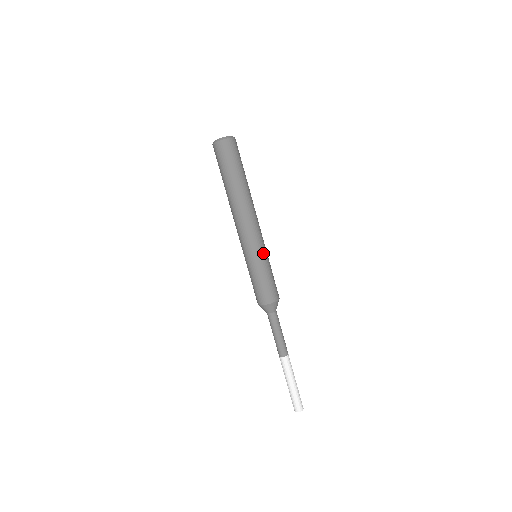
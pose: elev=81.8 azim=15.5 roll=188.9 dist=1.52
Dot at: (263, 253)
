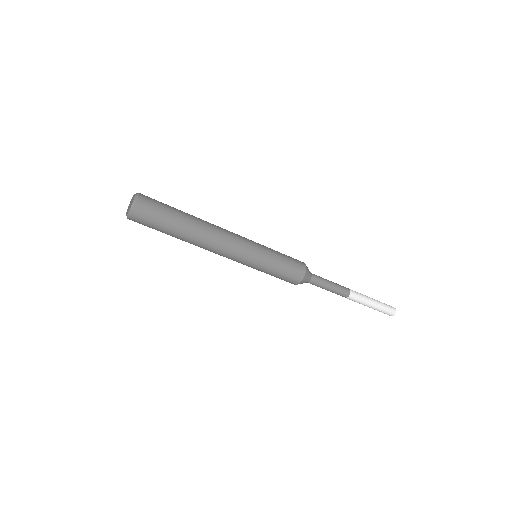
Dot at: (260, 247)
